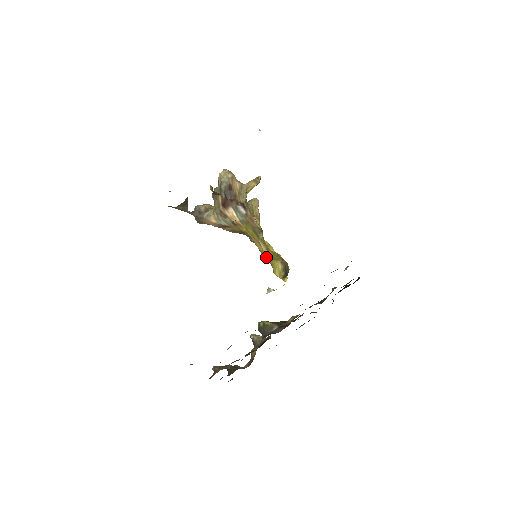
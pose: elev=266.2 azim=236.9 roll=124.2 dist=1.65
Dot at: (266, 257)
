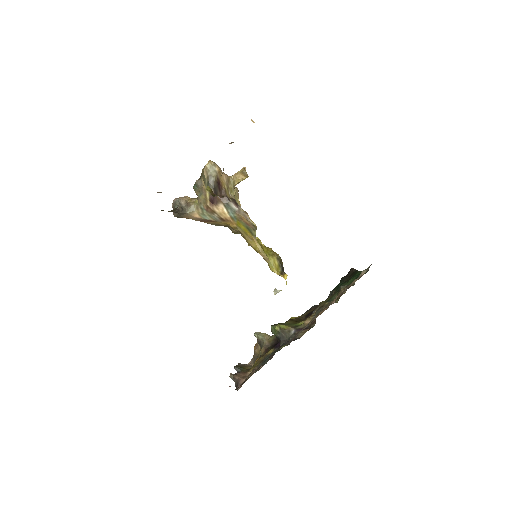
Dot at: (261, 253)
